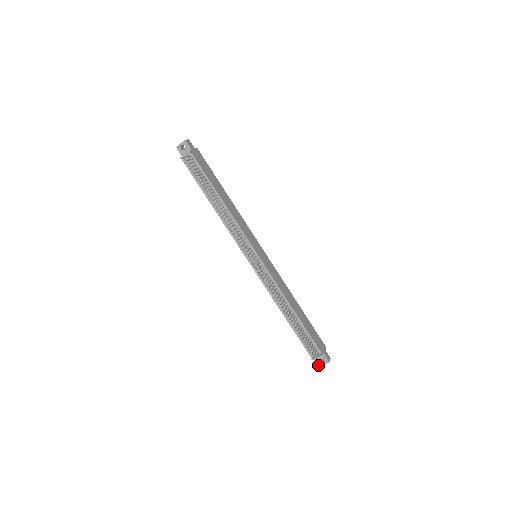
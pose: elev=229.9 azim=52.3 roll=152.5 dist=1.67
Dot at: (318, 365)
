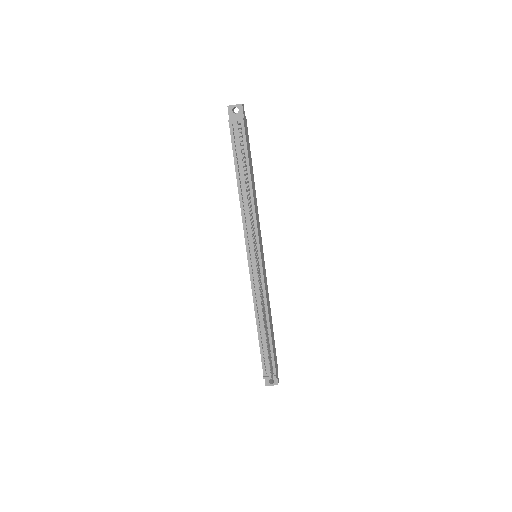
Dot at: (265, 384)
